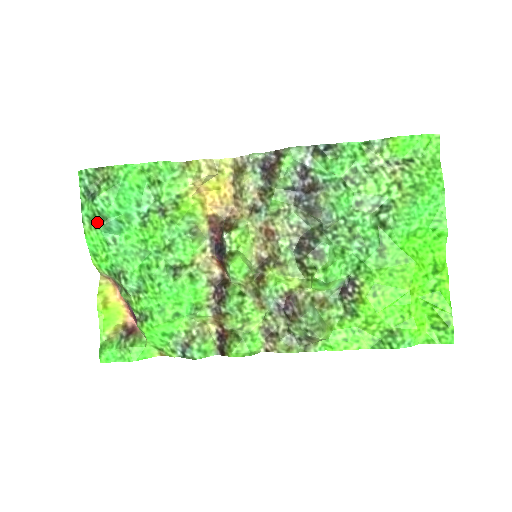
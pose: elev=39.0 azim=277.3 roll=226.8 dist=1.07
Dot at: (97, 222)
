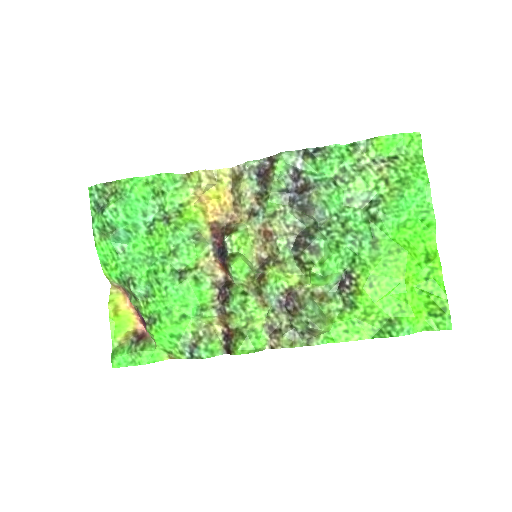
Dot at: (107, 233)
